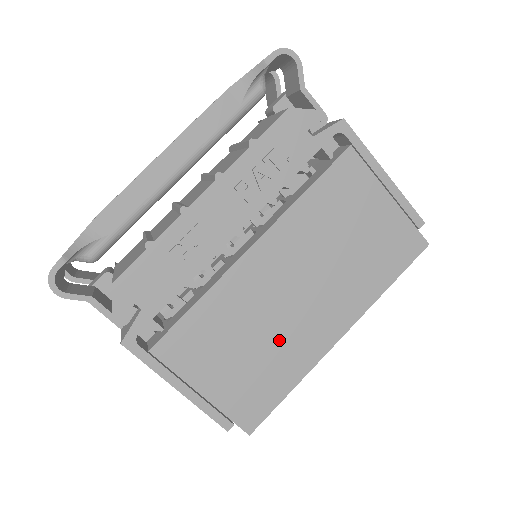
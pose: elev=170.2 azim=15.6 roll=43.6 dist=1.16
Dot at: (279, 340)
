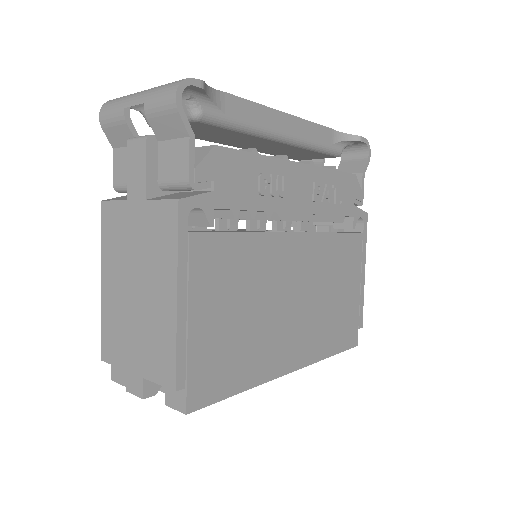
Dot at: (264, 330)
